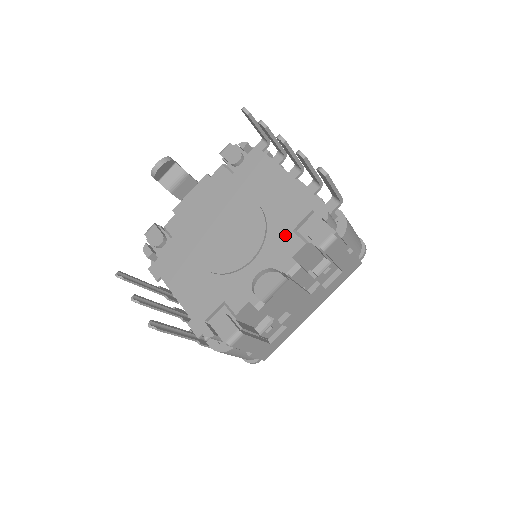
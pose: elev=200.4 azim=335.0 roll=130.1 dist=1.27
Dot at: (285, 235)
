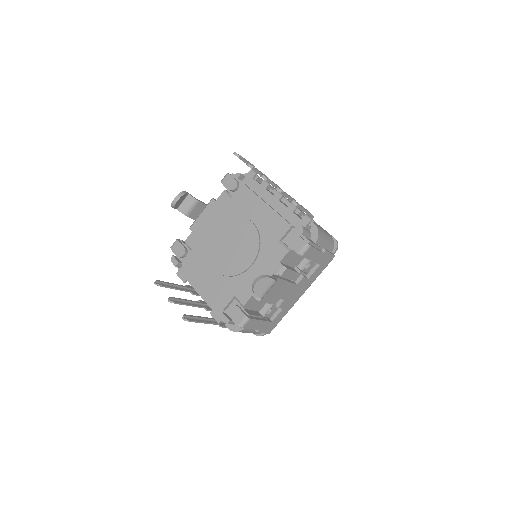
Dot at: (274, 245)
